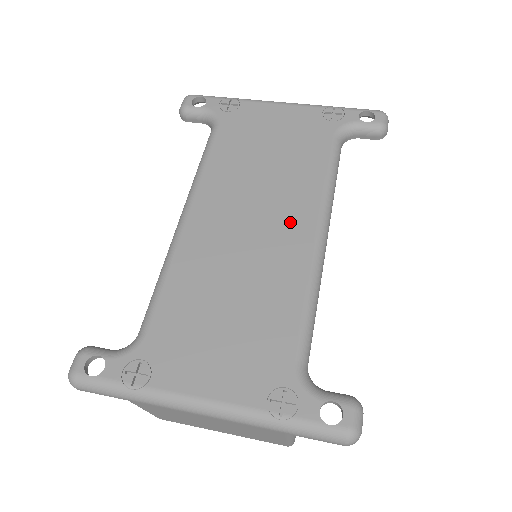
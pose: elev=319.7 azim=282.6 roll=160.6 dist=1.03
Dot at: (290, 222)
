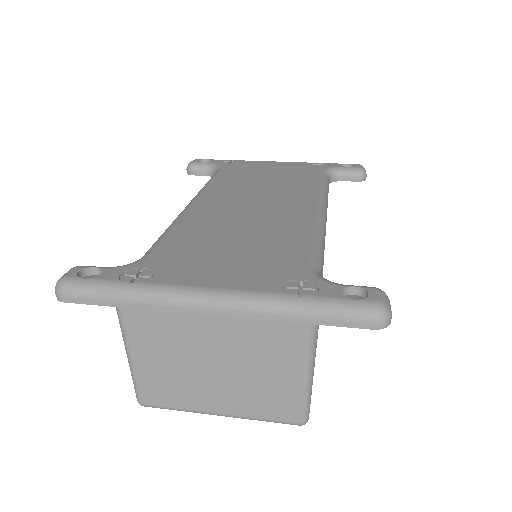
Dot at: (291, 203)
